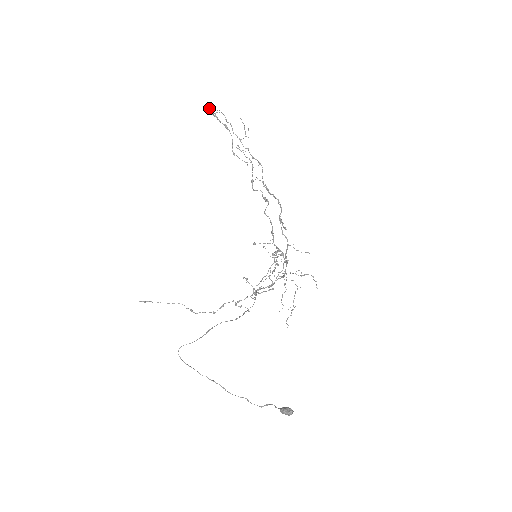
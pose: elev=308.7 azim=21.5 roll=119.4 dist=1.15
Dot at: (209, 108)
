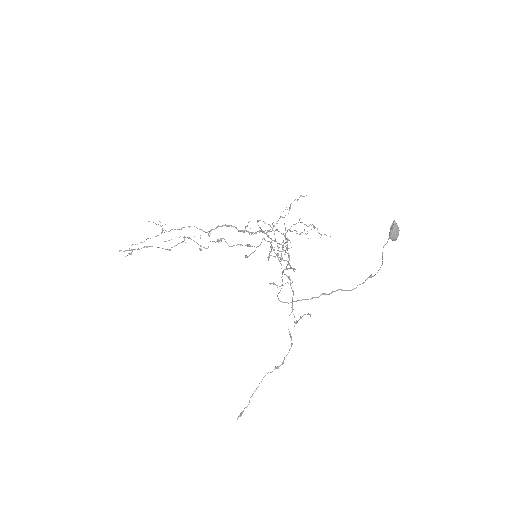
Dot at: occluded
